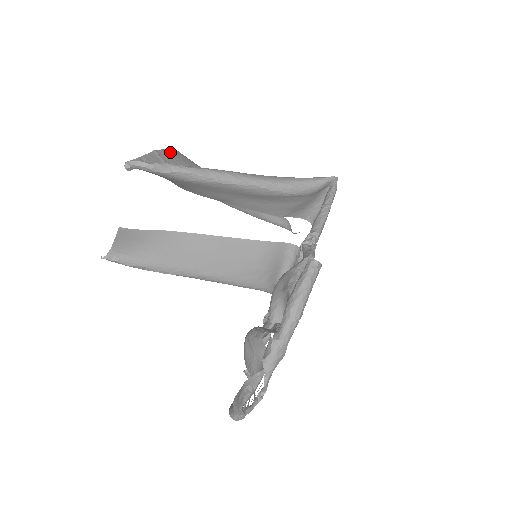
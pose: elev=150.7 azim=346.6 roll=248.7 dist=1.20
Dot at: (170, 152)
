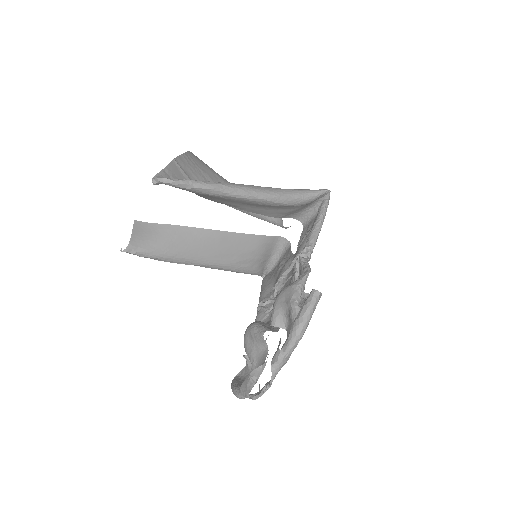
Dot at: (185, 157)
